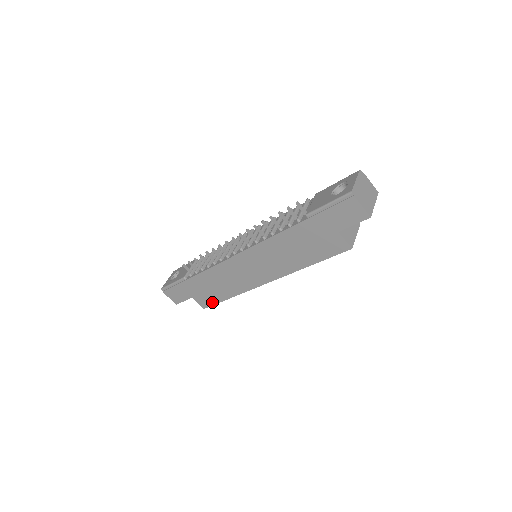
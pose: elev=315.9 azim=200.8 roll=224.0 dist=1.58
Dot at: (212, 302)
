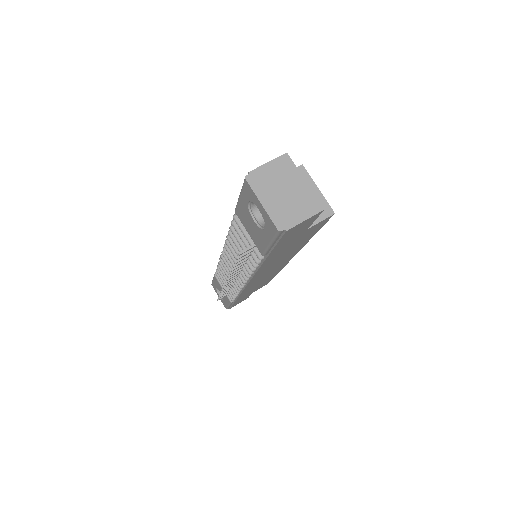
Dot at: occluded
